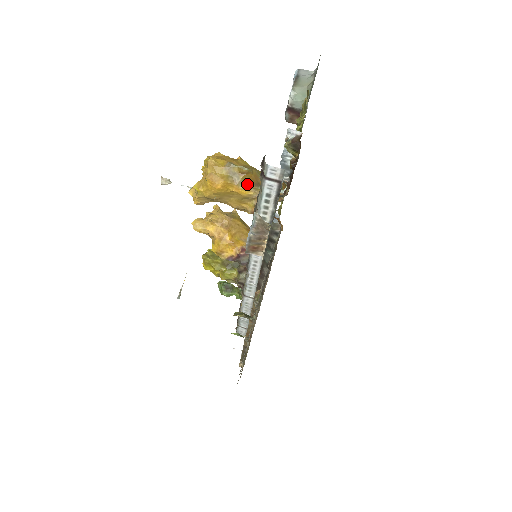
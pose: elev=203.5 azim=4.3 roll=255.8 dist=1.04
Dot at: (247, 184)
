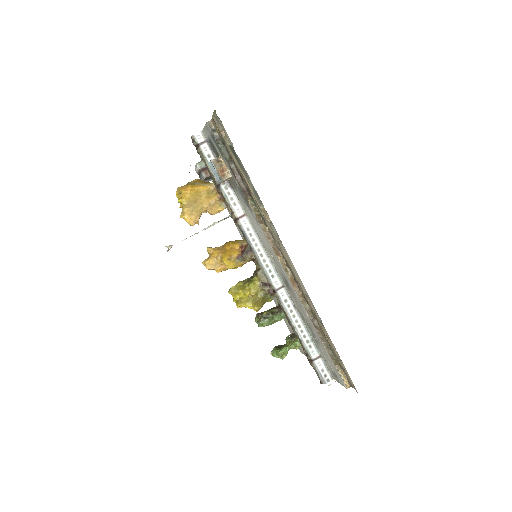
Dot at: (203, 184)
